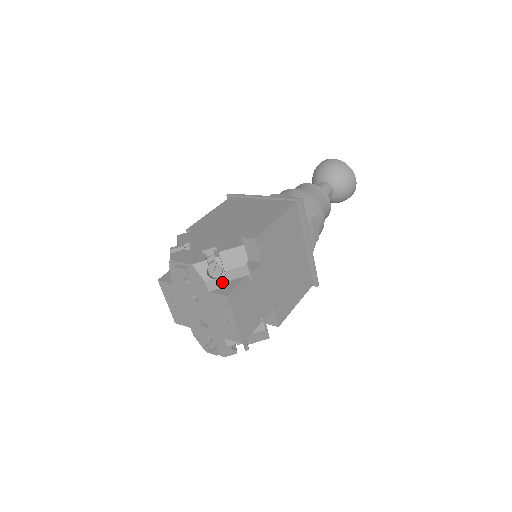
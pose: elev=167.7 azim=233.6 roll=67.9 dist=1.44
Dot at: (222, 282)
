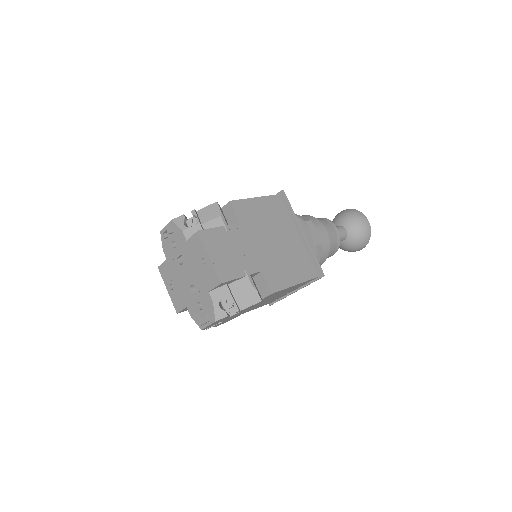
Dot at: occluded
